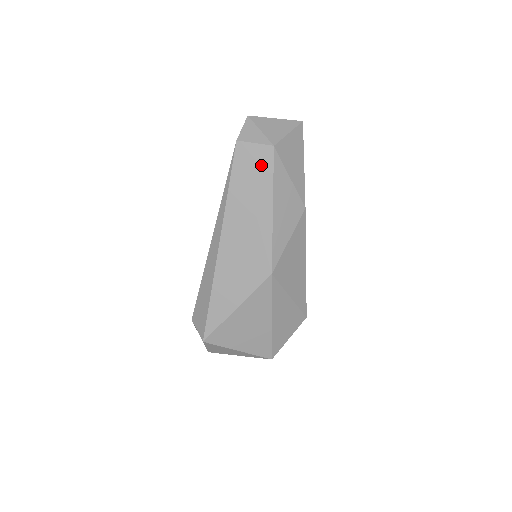
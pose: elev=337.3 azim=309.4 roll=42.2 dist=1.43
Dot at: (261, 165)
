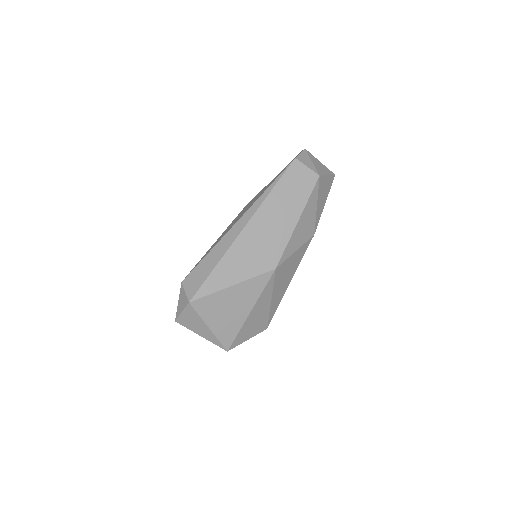
Dot at: (305, 184)
